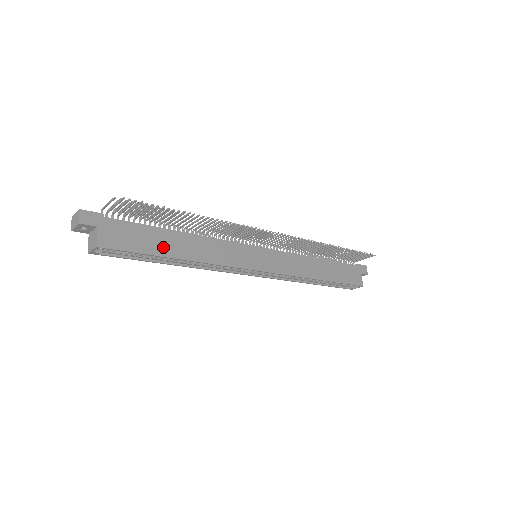
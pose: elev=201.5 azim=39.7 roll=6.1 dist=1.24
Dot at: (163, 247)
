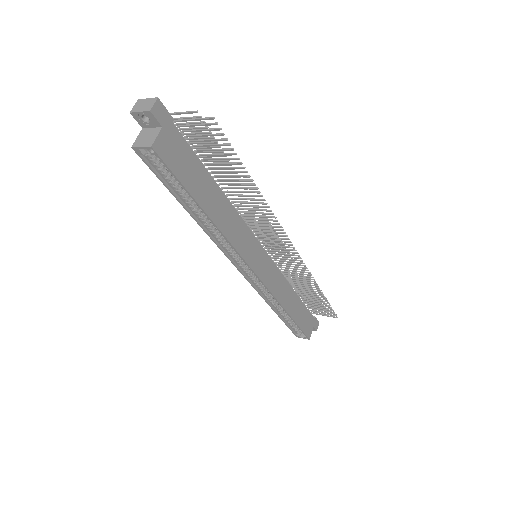
Dot at: (201, 192)
